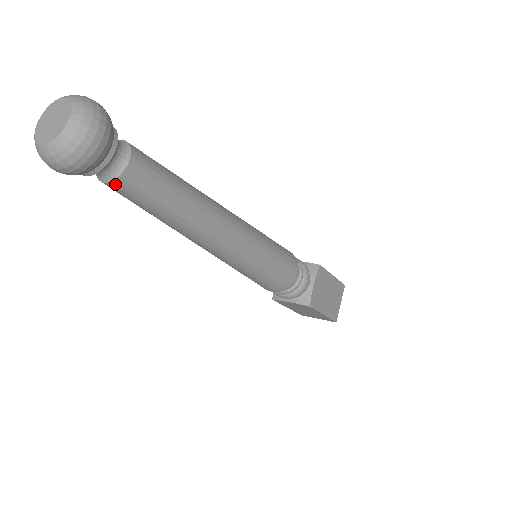
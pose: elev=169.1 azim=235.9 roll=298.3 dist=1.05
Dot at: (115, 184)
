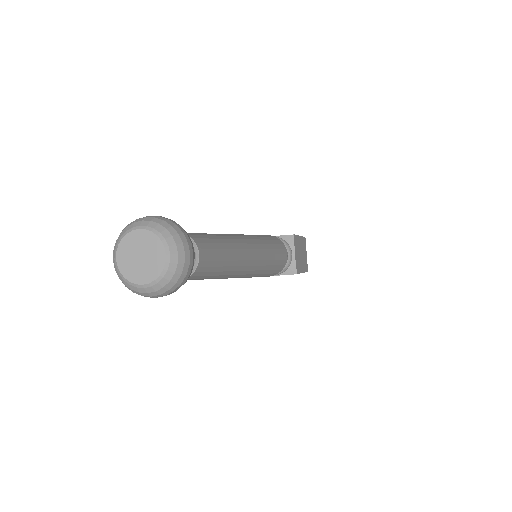
Dot at: (188, 278)
